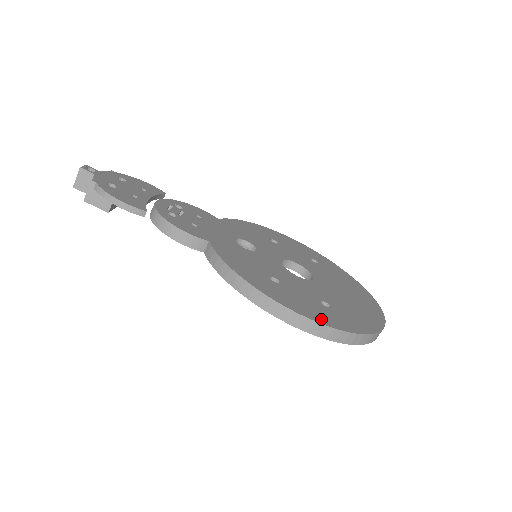
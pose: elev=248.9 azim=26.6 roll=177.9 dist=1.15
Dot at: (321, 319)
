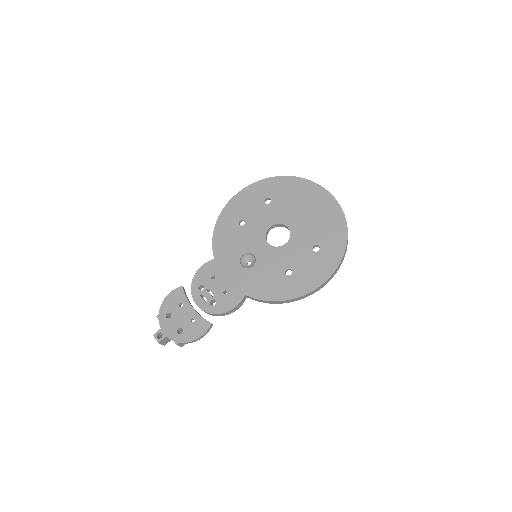
Dot at: (329, 270)
